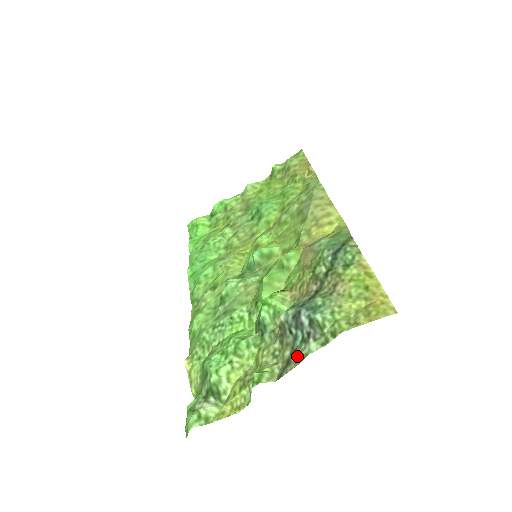
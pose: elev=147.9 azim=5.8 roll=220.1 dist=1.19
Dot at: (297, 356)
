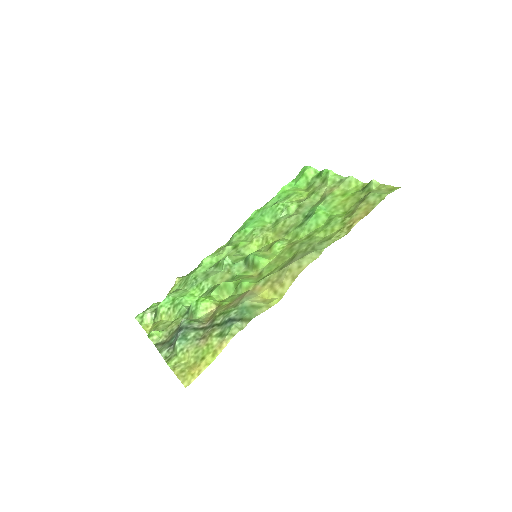
Dot at: (163, 346)
